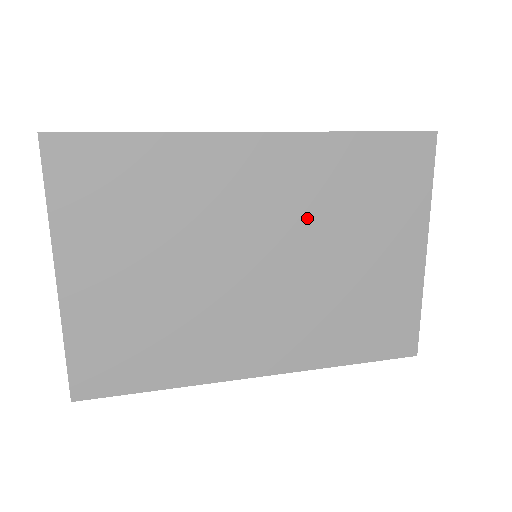
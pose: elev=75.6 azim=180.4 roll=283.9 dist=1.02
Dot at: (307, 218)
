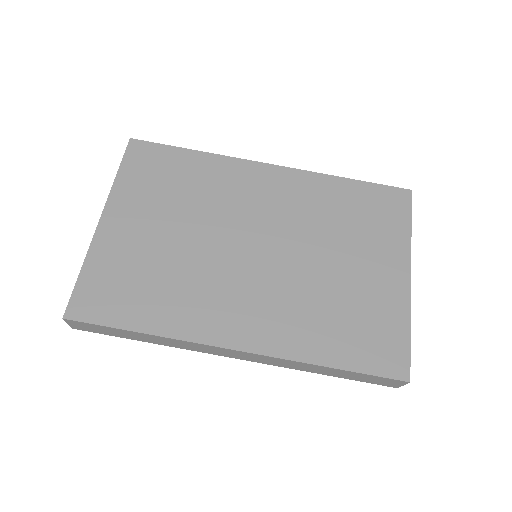
Dot at: (300, 224)
